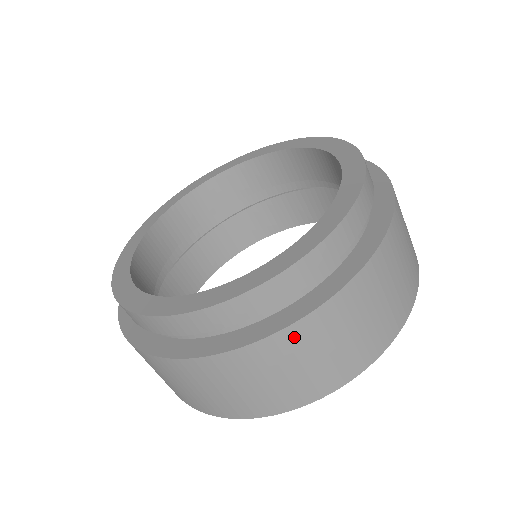
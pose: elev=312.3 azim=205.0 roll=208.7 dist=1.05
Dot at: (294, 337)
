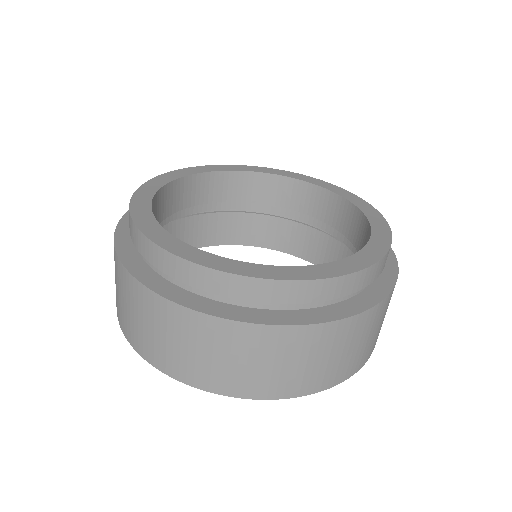
Dot at: (241, 333)
